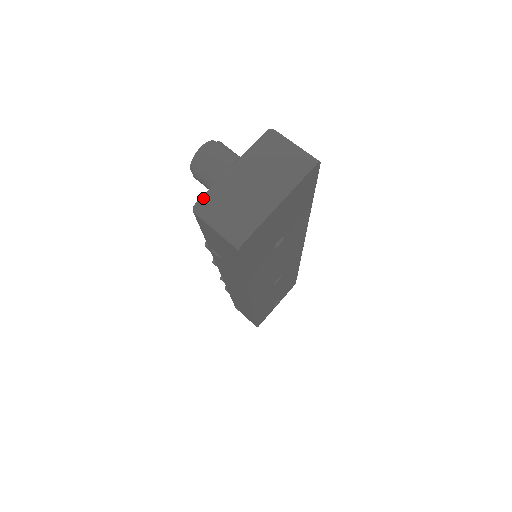
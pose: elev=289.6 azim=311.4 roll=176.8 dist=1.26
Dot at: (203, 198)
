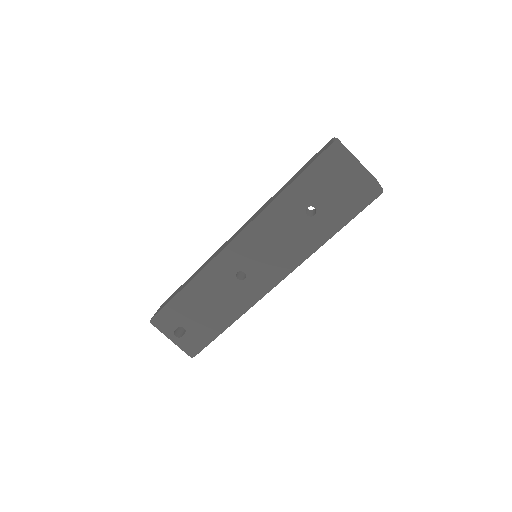
Dot at: occluded
